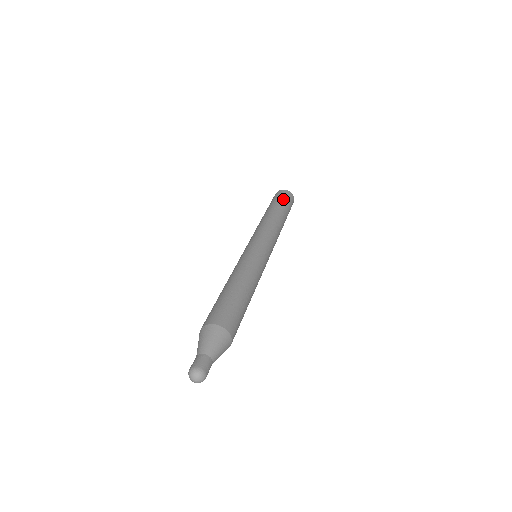
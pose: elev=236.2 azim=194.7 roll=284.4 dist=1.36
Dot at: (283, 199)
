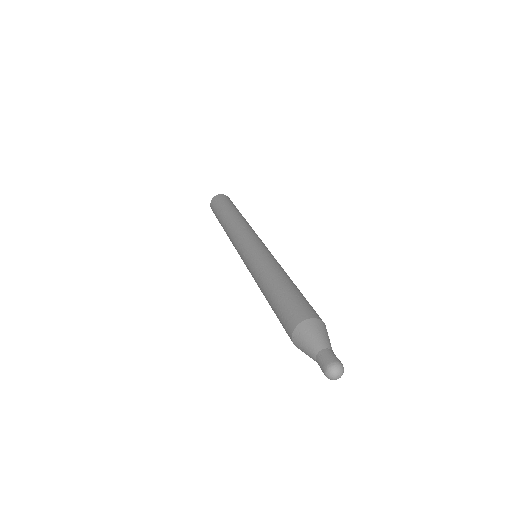
Dot at: (220, 204)
